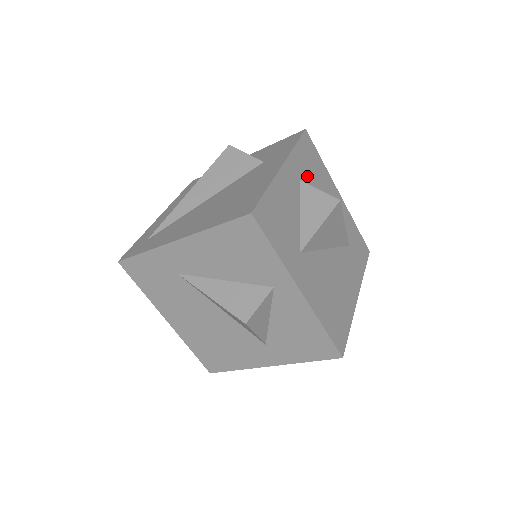
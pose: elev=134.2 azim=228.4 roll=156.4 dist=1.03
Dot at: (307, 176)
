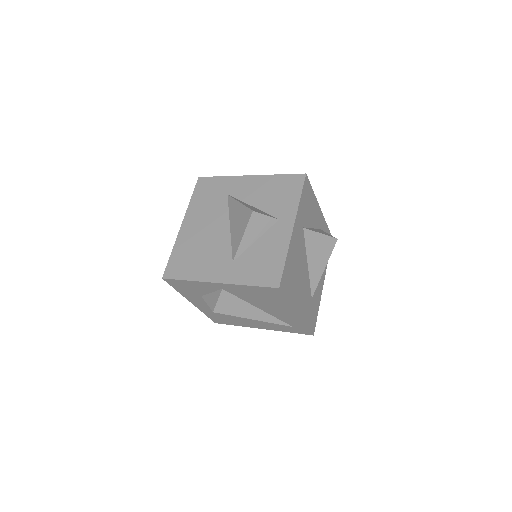
Dot at: occluded
